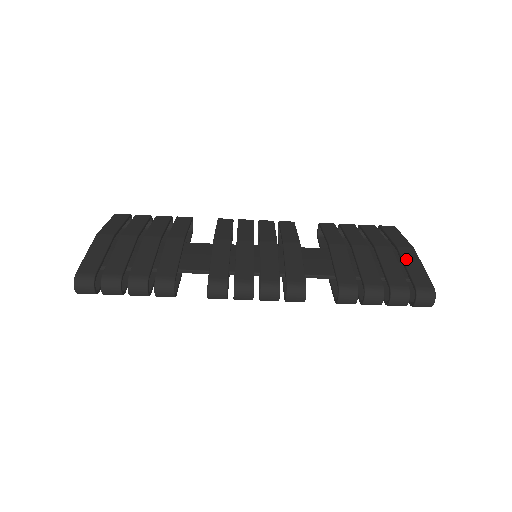
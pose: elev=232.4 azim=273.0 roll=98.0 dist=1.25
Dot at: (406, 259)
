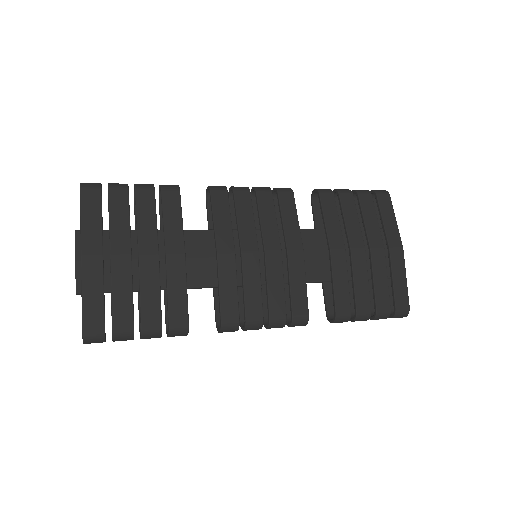
Dot at: (394, 269)
